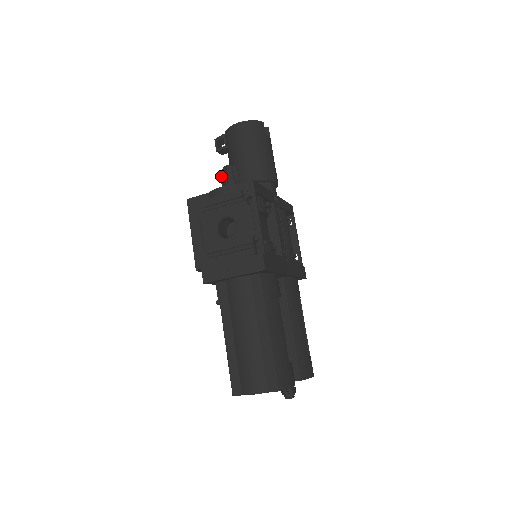
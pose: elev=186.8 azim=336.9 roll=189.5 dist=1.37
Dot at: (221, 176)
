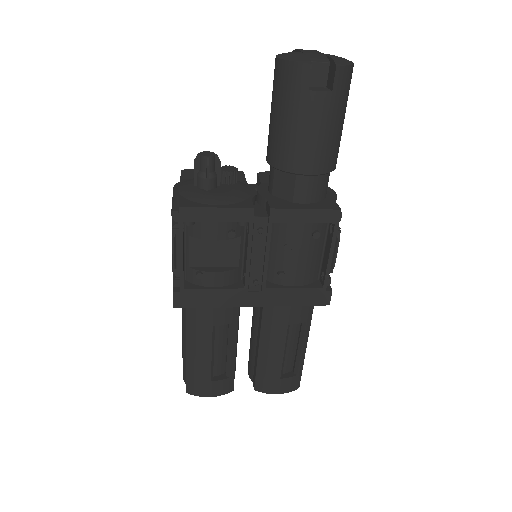
Dot at: occluded
